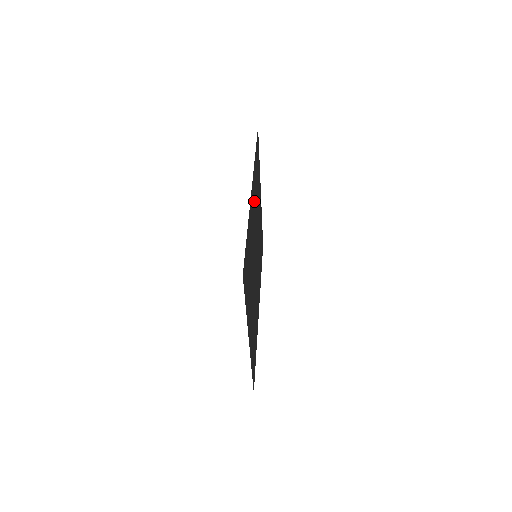
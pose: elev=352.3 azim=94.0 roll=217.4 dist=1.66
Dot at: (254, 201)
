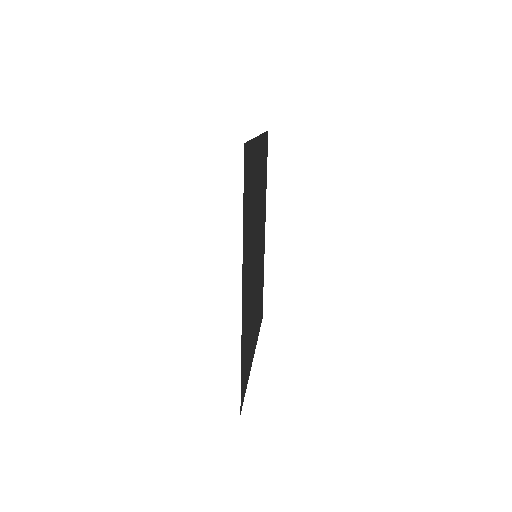
Dot at: (247, 258)
